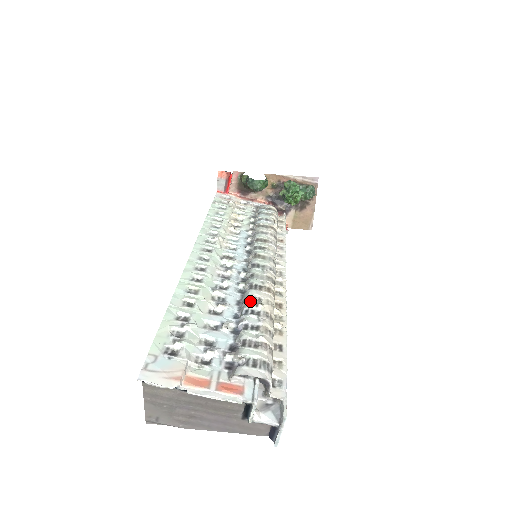
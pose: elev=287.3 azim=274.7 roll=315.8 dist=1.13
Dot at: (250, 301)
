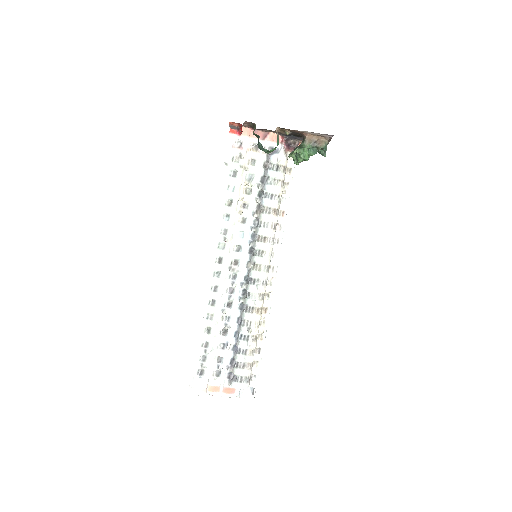
Dot at: (244, 326)
